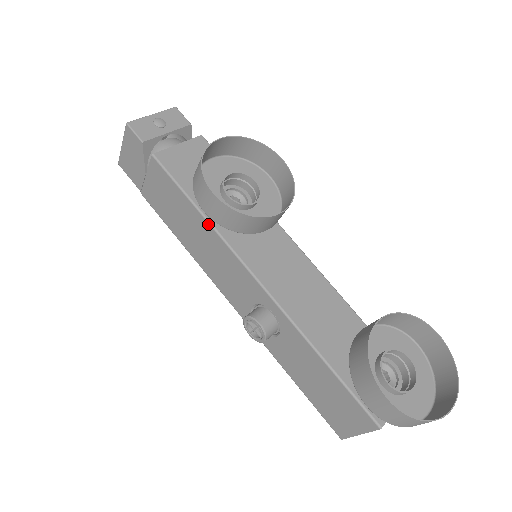
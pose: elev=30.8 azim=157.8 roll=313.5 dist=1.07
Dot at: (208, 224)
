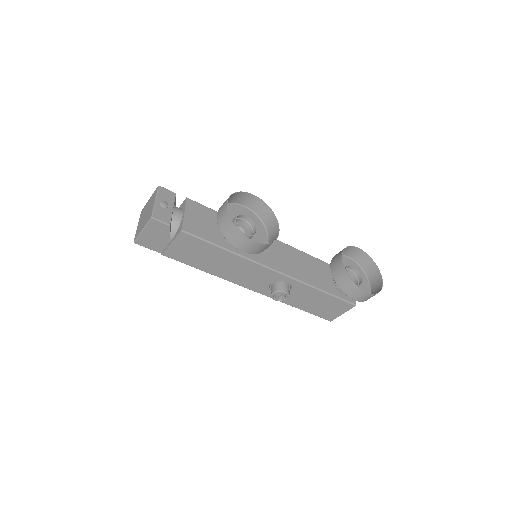
Dot at: (235, 255)
